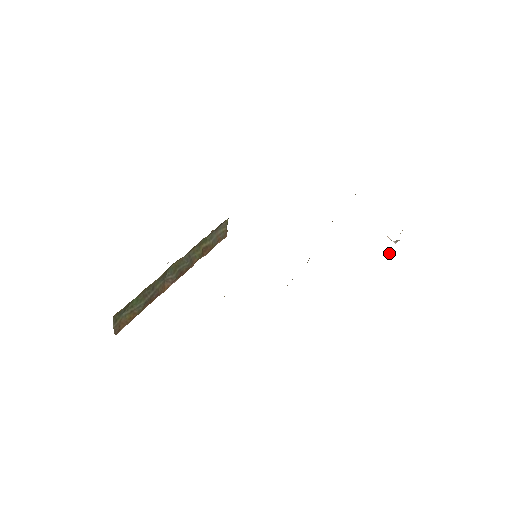
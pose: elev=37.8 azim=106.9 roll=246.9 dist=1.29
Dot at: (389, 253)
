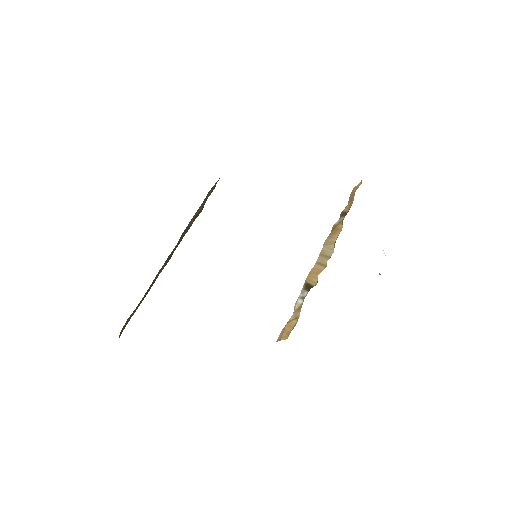
Dot at: occluded
